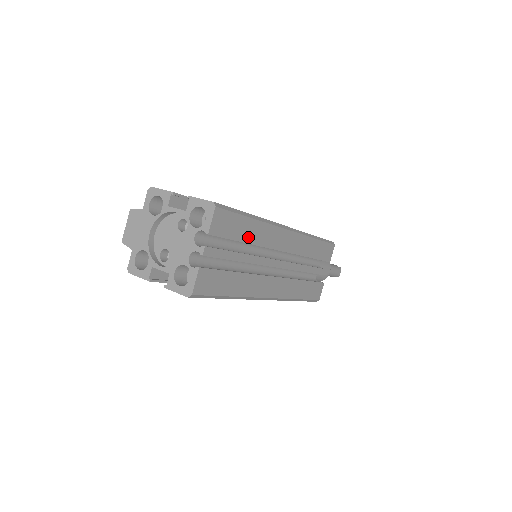
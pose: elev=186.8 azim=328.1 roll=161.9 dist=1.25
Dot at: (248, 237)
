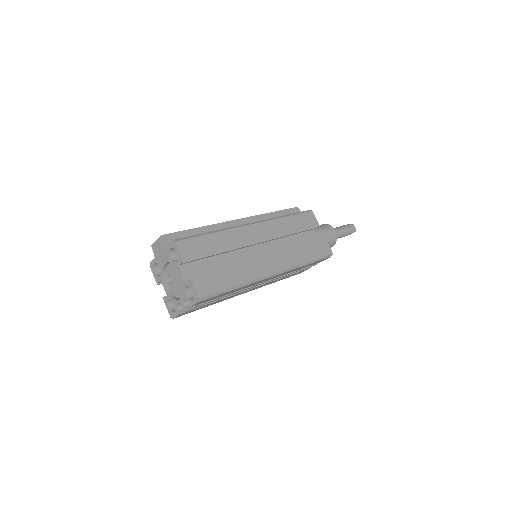
Dot at: (229, 293)
